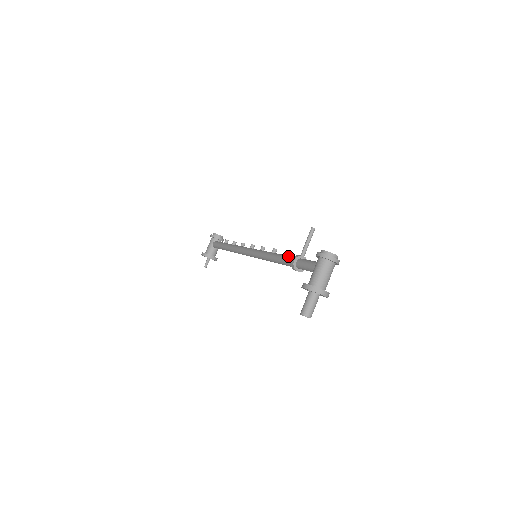
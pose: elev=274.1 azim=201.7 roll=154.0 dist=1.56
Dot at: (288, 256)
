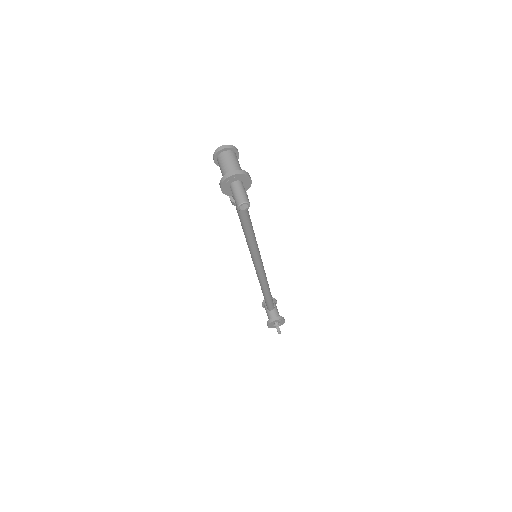
Dot at: occluded
